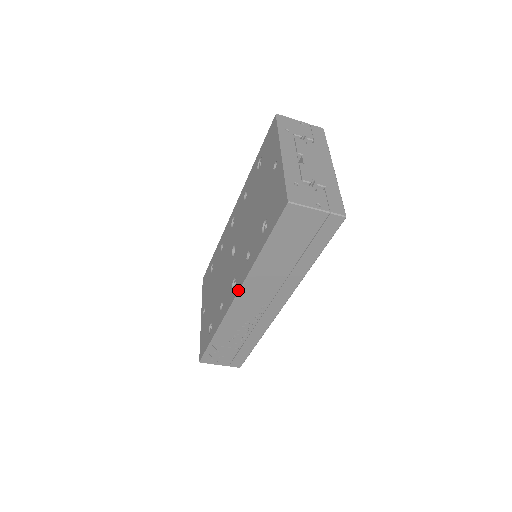
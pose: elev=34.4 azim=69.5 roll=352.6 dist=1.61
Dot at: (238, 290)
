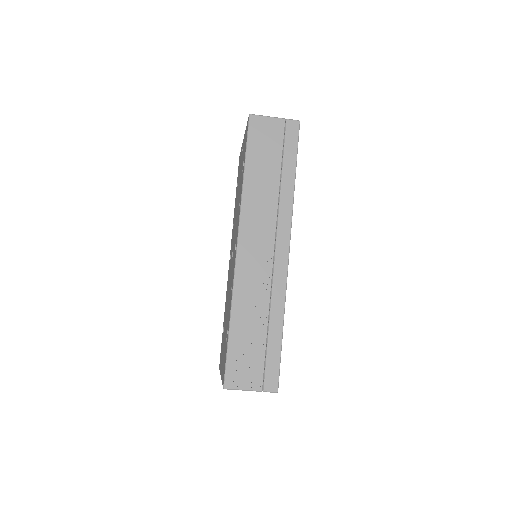
Dot at: (237, 233)
